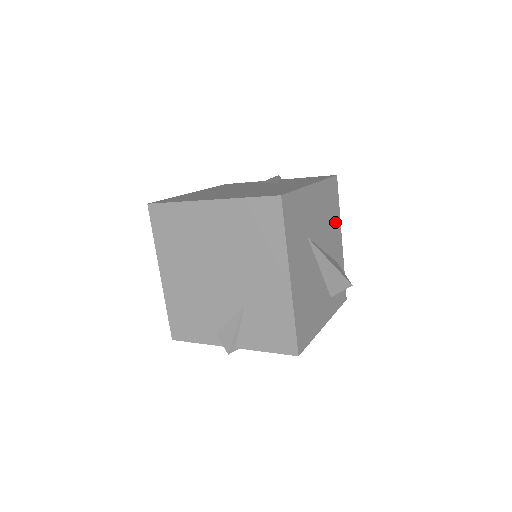
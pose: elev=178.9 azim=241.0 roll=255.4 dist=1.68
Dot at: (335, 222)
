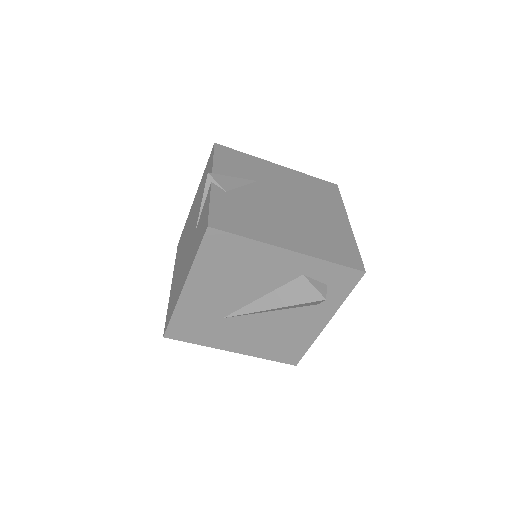
Dot at: (257, 258)
